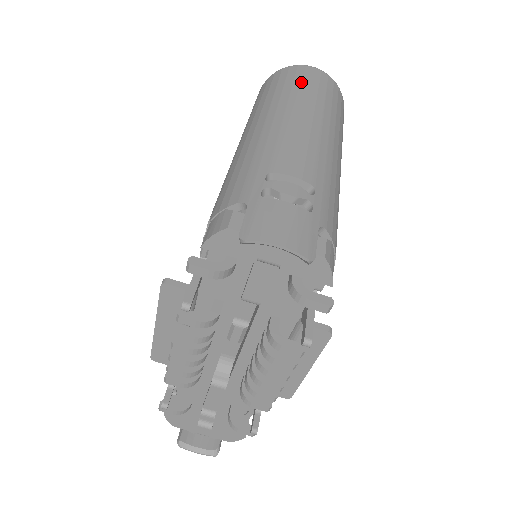
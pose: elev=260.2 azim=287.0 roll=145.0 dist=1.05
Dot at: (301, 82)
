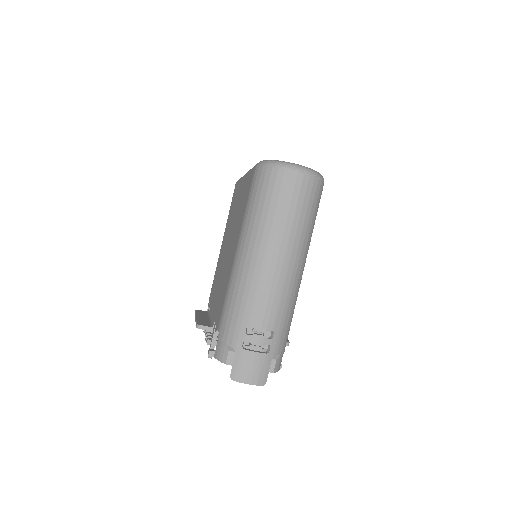
Dot at: (283, 204)
